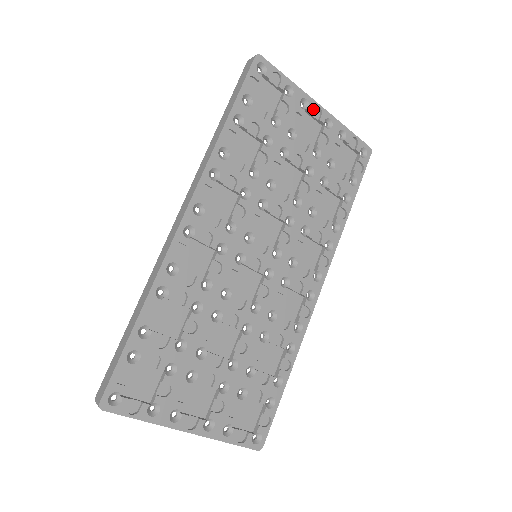
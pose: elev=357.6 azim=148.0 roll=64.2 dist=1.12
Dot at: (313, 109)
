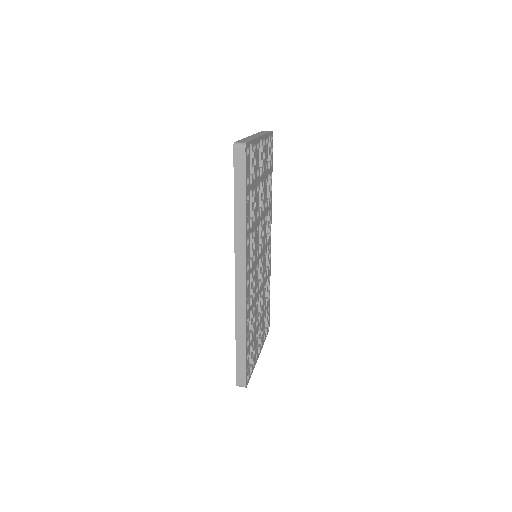
Dot at: occluded
